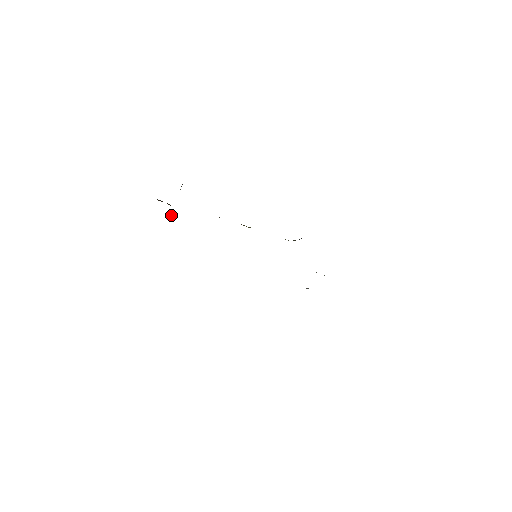
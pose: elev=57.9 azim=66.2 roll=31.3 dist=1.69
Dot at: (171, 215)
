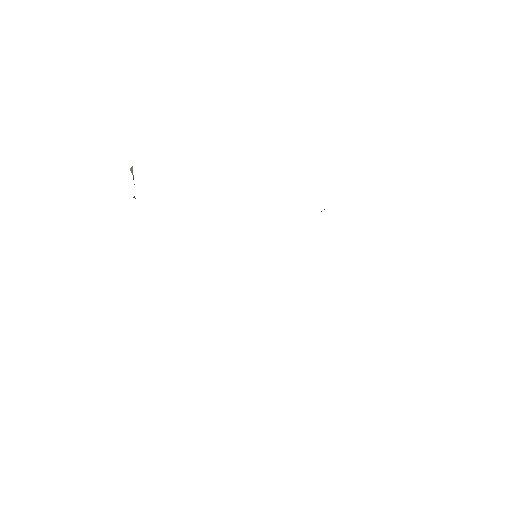
Dot at: occluded
